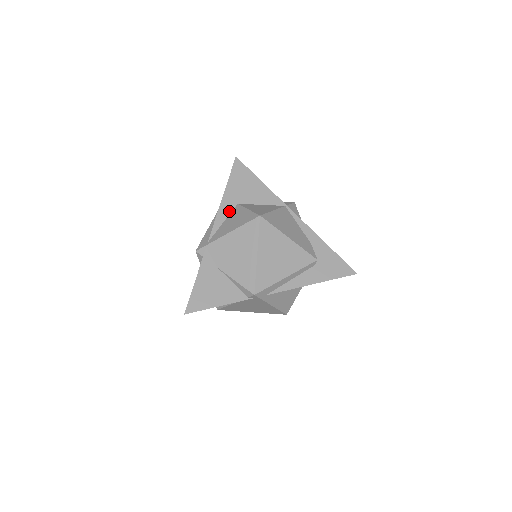
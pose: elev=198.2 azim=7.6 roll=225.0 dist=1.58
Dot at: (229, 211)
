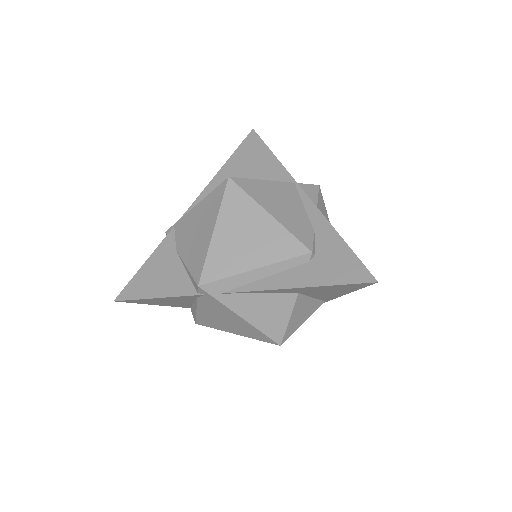
Dot at: occluded
